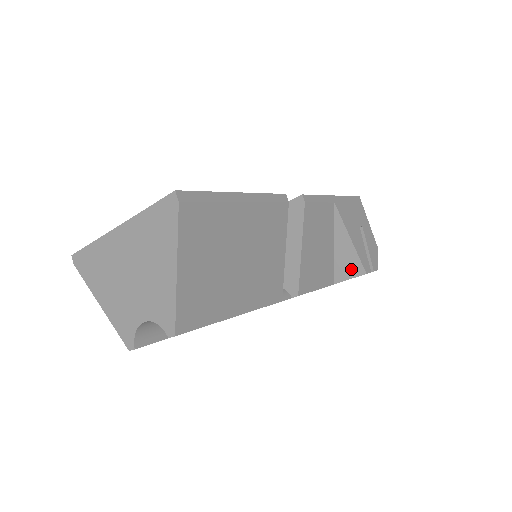
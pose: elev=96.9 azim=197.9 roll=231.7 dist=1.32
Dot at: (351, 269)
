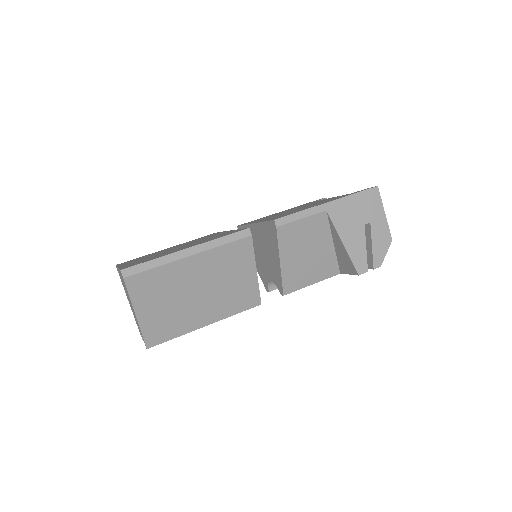
Dot at: (348, 267)
